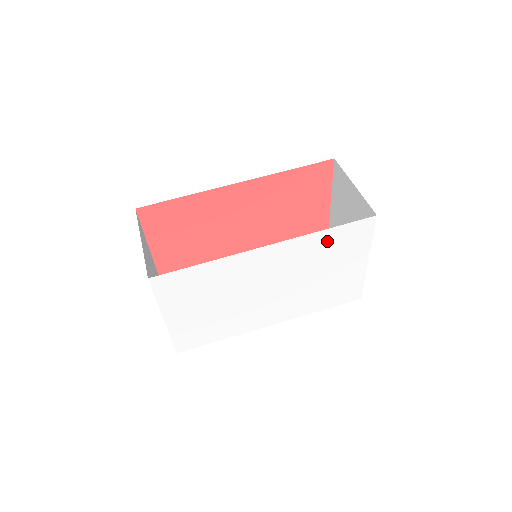
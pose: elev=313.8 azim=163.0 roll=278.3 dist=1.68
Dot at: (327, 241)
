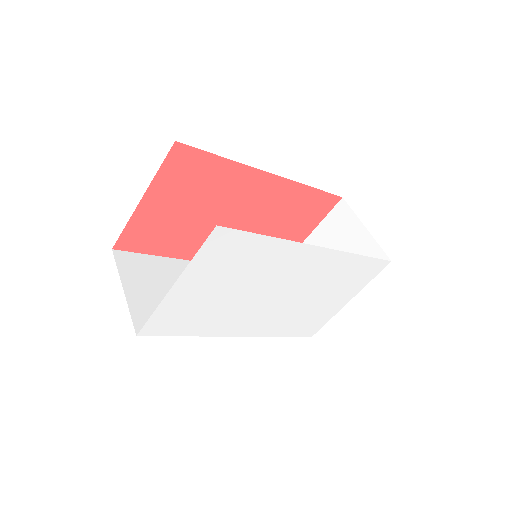
Dot at: (351, 267)
